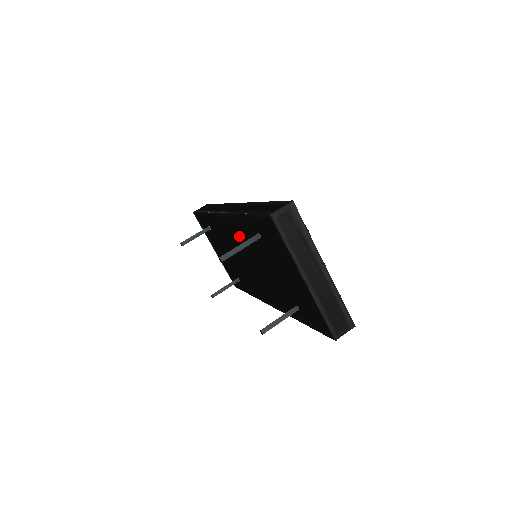
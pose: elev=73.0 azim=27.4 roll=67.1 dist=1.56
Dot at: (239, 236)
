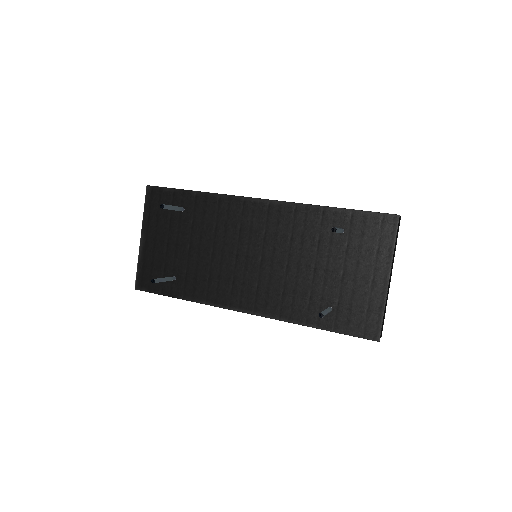
Dot at: (277, 227)
